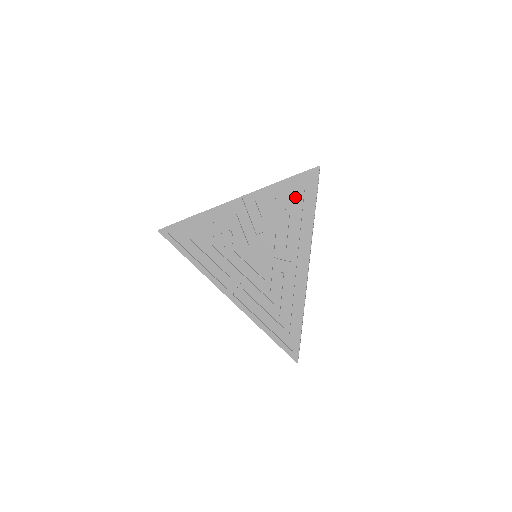
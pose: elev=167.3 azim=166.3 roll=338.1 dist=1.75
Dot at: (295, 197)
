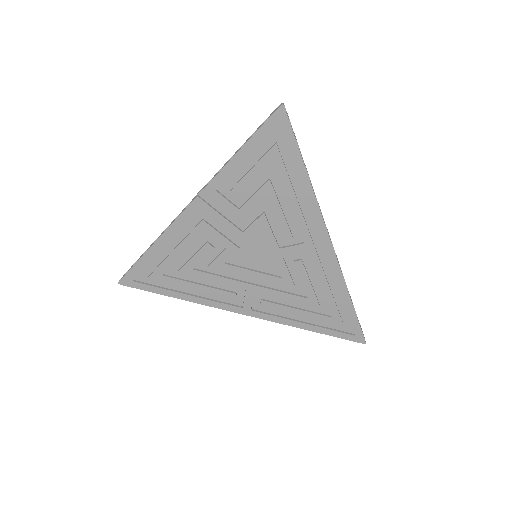
Dot at: (269, 162)
